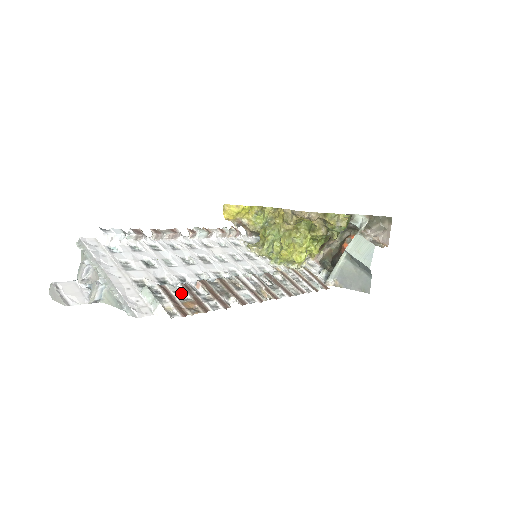
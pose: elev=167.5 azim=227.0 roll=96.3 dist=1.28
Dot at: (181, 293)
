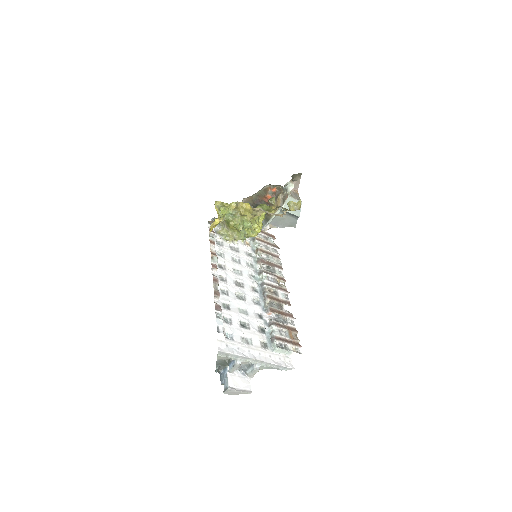
Dot at: (282, 332)
